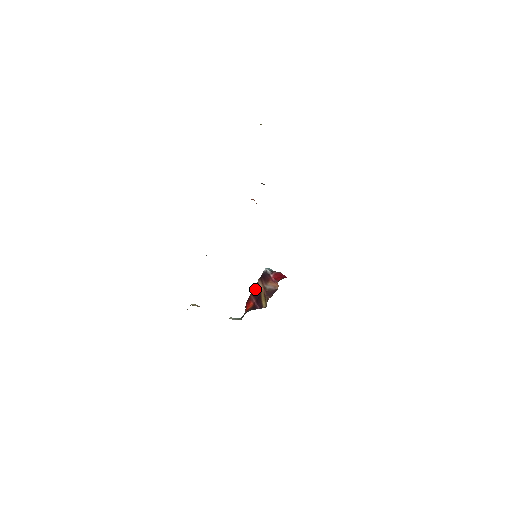
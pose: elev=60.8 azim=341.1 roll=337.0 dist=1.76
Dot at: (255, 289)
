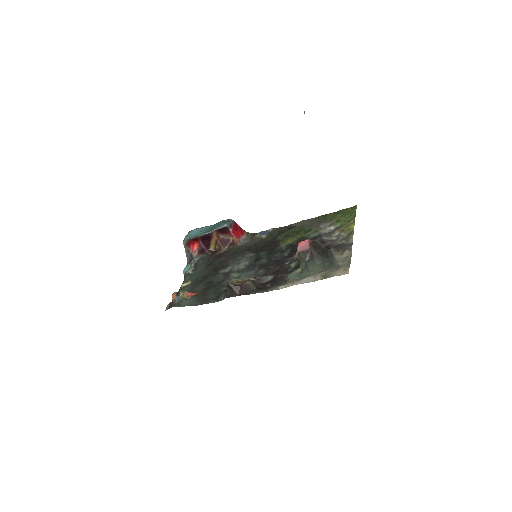
Dot at: (207, 235)
